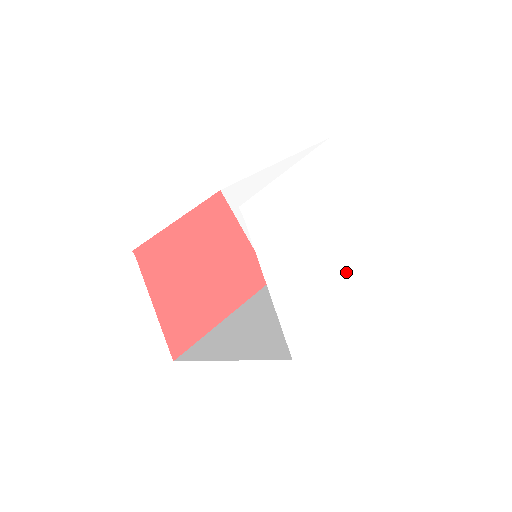
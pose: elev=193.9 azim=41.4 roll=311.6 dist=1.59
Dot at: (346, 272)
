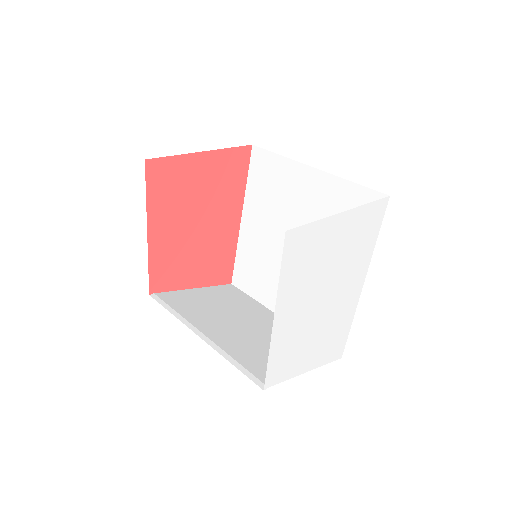
Dot at: (356, 274)
